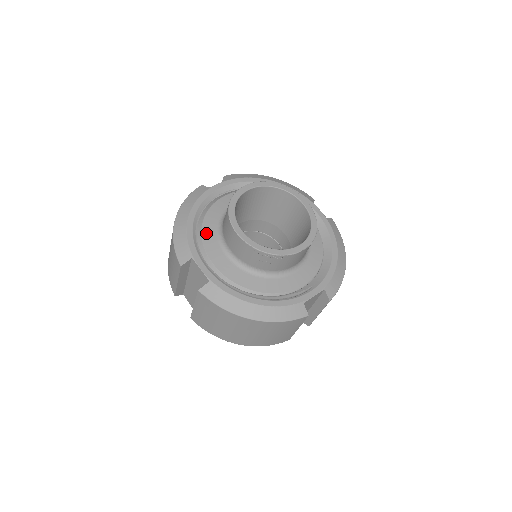
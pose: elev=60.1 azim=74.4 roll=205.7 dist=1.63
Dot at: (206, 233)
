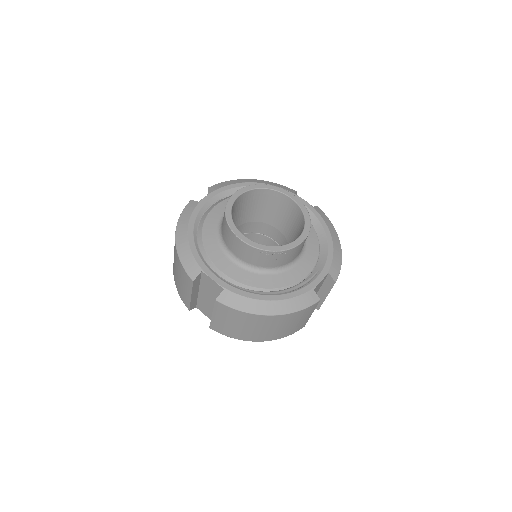
Dot at: (208, 245)
